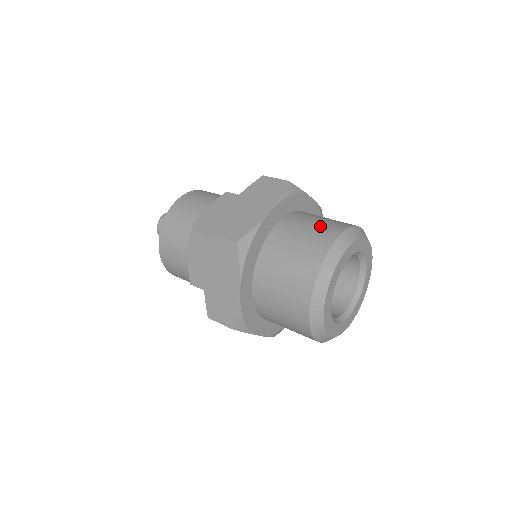
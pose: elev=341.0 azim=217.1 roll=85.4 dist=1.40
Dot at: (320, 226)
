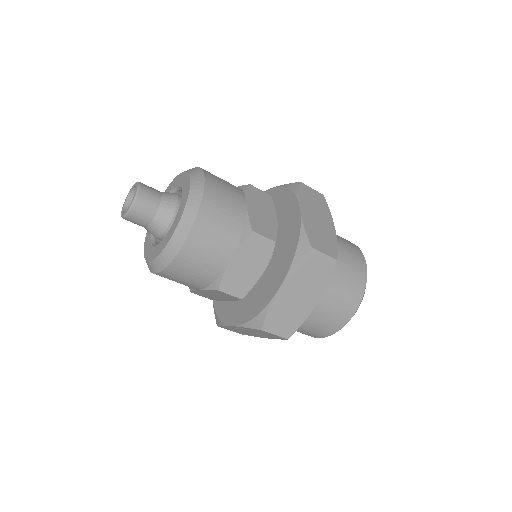
Dot at: (347, 243)
